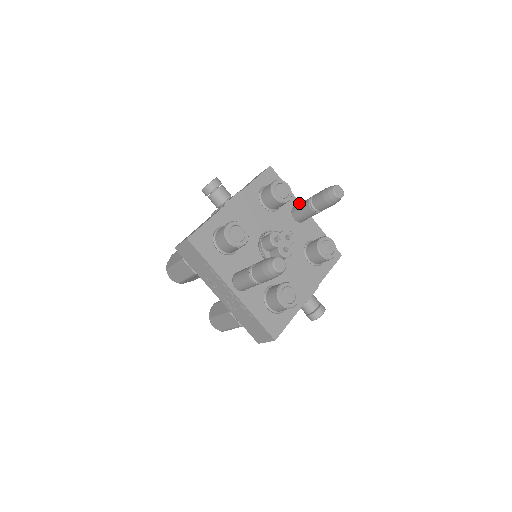
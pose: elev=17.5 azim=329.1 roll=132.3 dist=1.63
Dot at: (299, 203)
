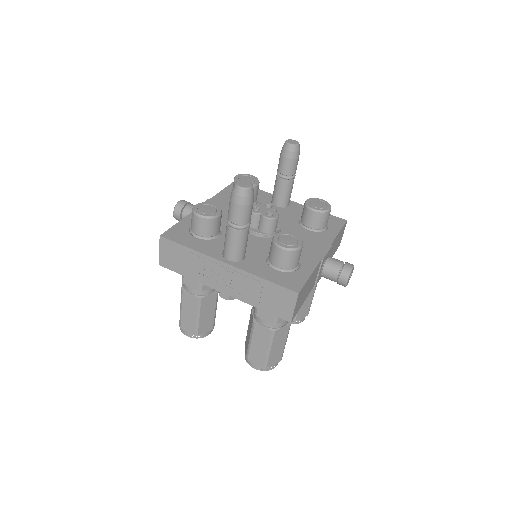
Dot at: occluded
